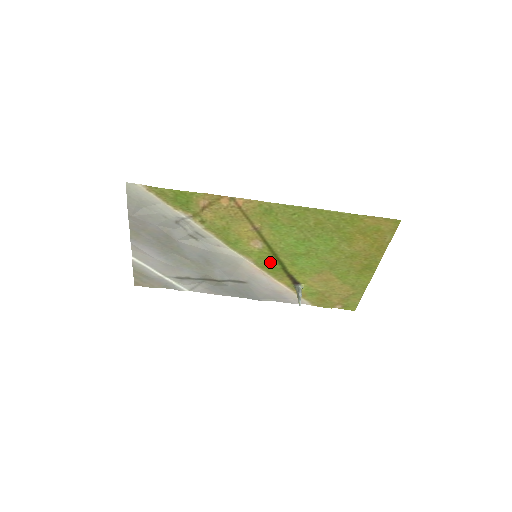
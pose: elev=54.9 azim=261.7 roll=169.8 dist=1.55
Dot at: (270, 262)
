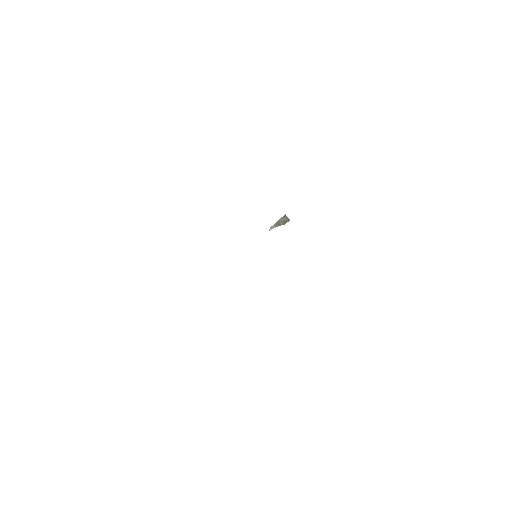
Dot at: occluded
